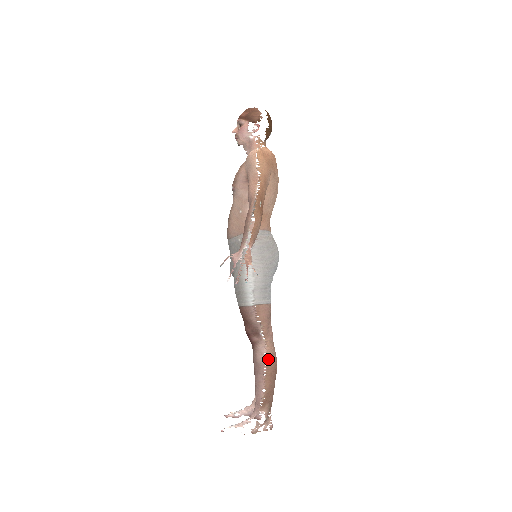
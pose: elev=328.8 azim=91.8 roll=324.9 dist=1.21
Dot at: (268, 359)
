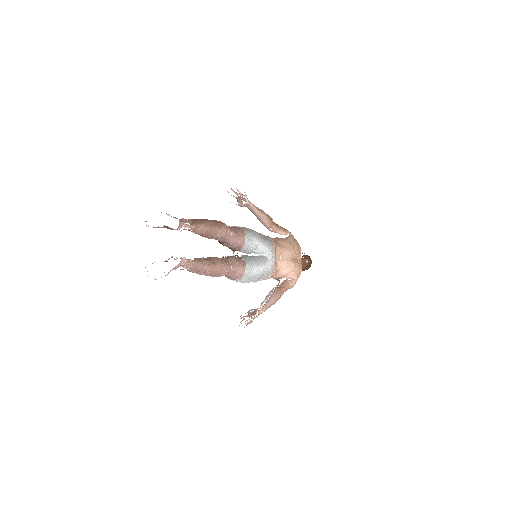
Dot at: occluded
